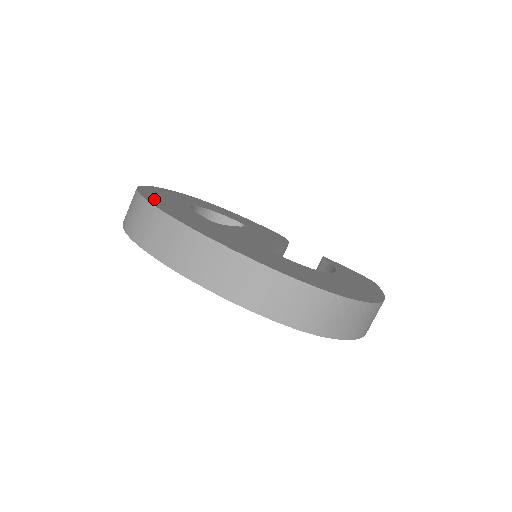
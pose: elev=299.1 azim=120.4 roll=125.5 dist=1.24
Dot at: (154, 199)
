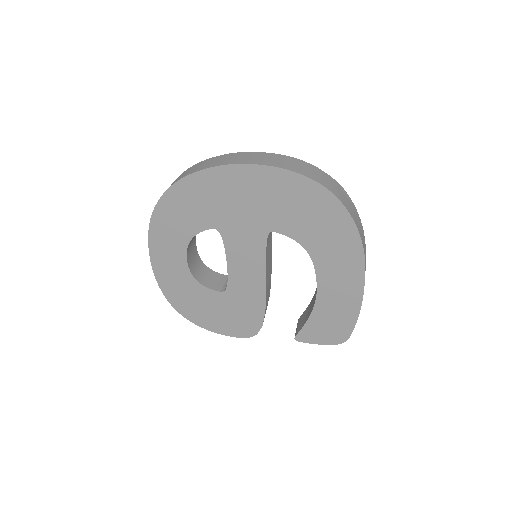
Dot at: occluded
